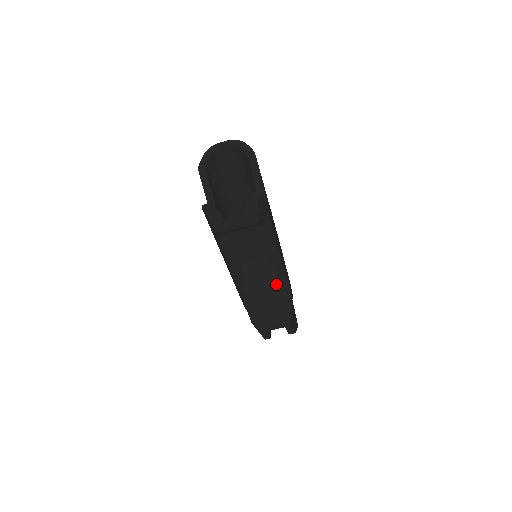
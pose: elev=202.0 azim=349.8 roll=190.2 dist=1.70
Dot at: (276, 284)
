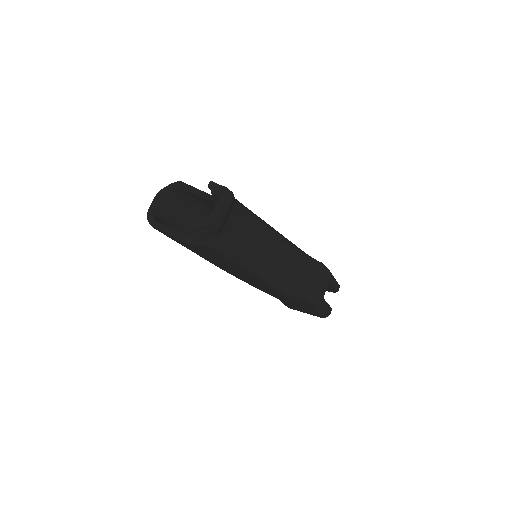
Dot at: (290, 248)
